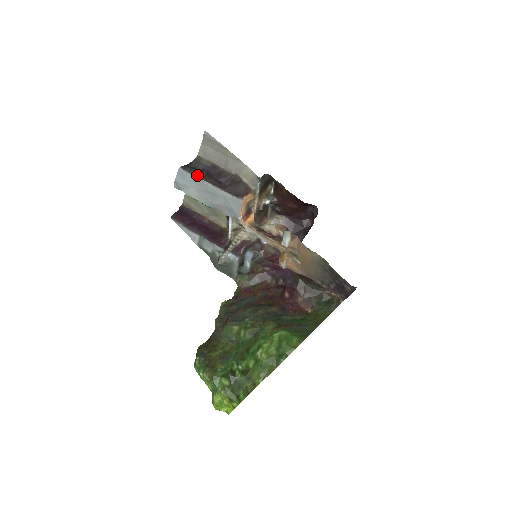
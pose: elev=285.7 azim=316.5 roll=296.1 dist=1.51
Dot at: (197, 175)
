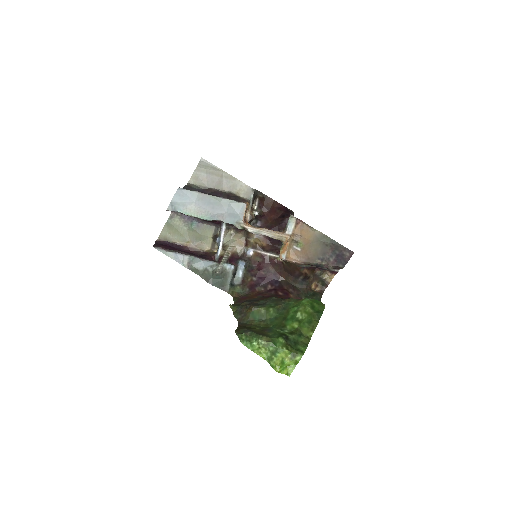
Dot at: (198, 191)
